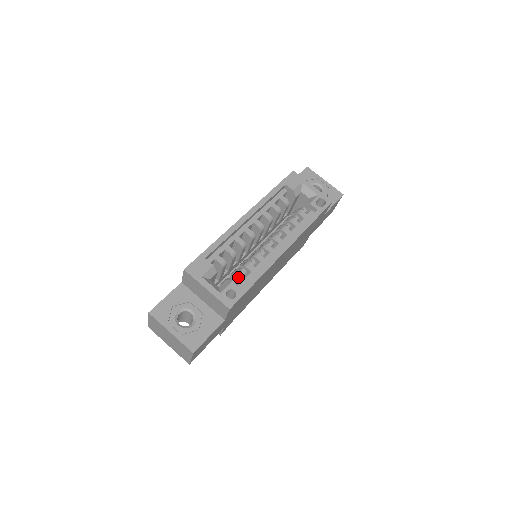
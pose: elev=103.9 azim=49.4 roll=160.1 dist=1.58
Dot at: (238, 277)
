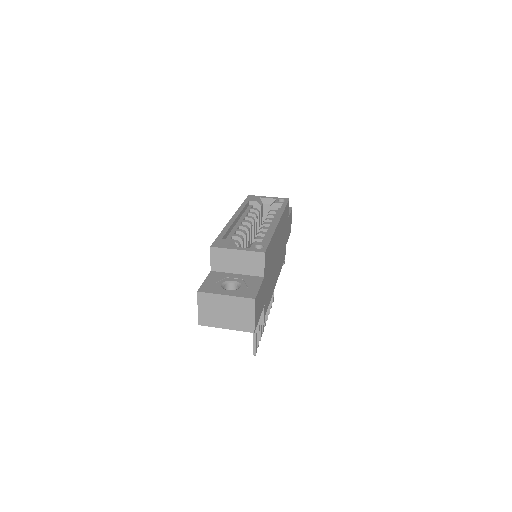
Dot at: occluded
